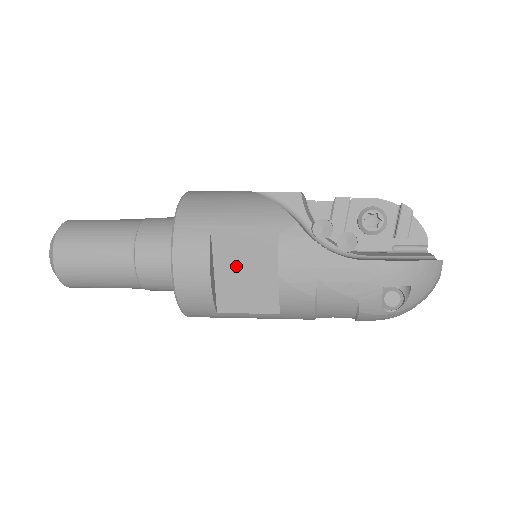
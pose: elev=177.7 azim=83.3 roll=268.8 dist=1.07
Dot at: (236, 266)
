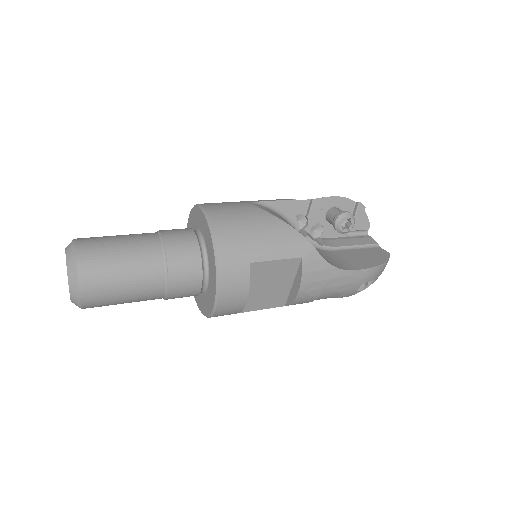
Dot at: (262, 282)
